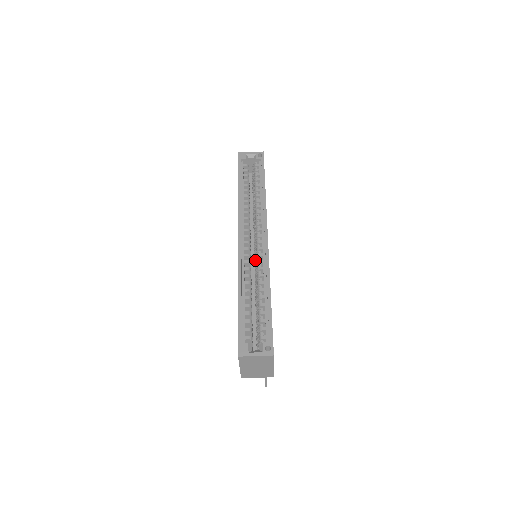
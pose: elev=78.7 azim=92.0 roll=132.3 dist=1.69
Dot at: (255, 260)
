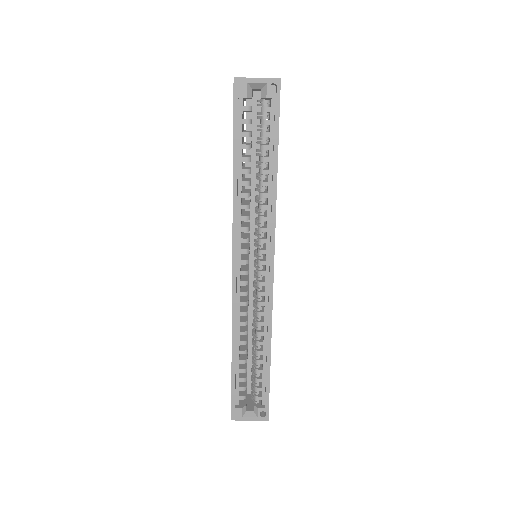
Dot at: (254, 293)
